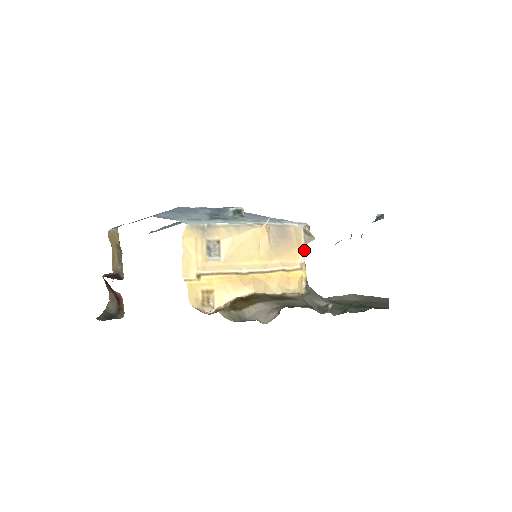
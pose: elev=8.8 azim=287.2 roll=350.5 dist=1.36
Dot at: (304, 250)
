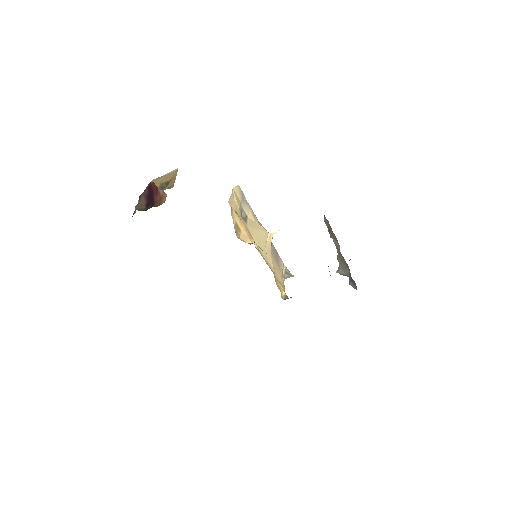
Dot at: occluded
